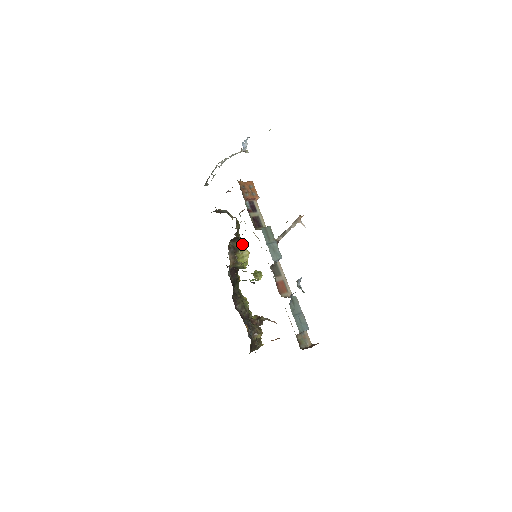
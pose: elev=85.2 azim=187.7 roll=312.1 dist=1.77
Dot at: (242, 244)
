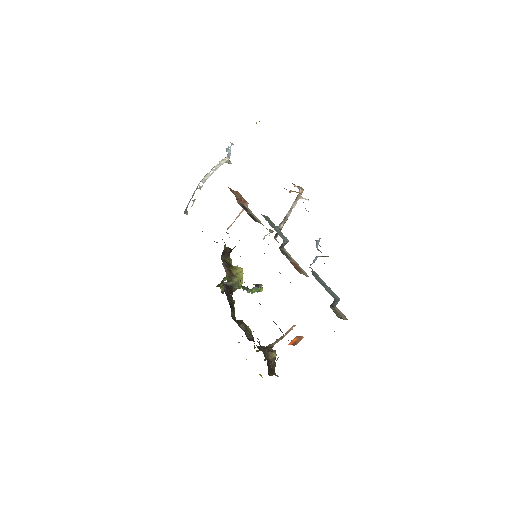
Dot at: occluded
